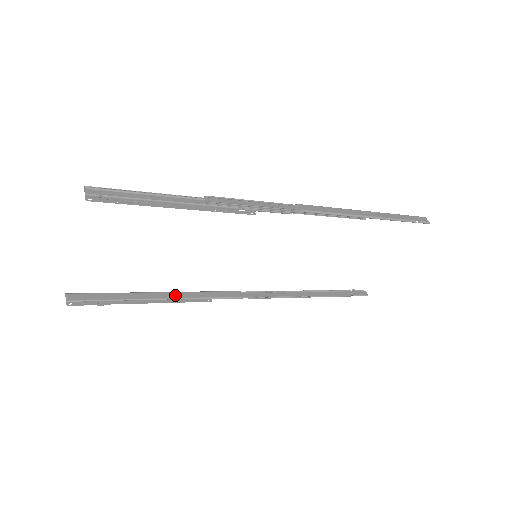
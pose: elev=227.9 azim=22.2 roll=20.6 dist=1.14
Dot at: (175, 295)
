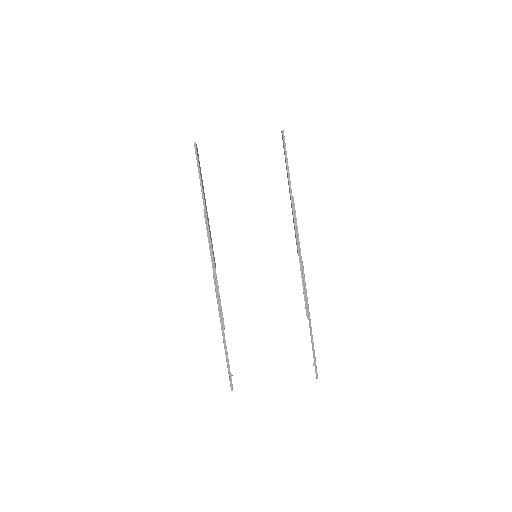
Dot at: occluded
